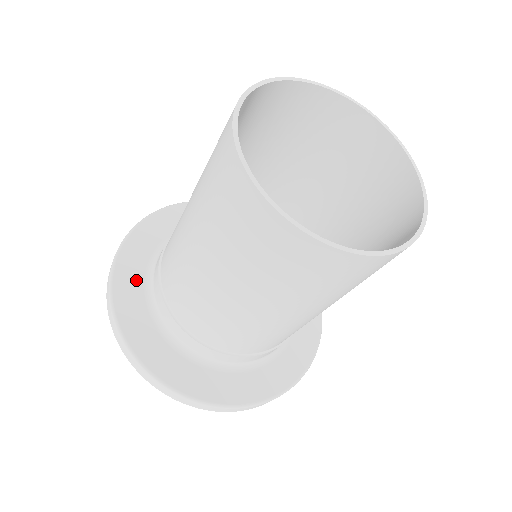
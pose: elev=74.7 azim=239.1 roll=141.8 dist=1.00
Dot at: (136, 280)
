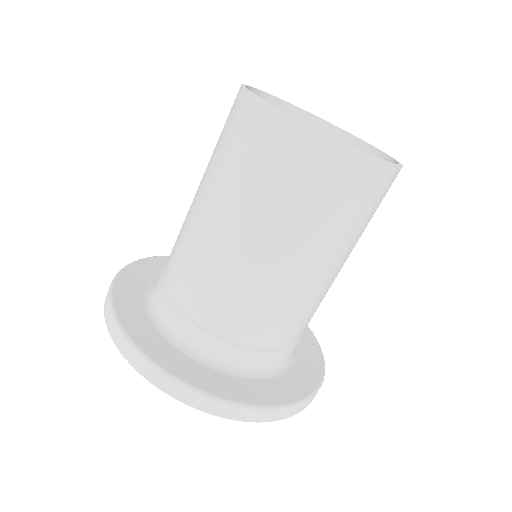
Dot at: (136, 304)
